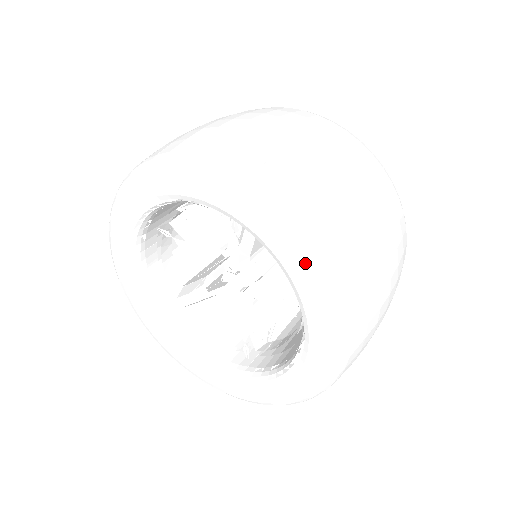
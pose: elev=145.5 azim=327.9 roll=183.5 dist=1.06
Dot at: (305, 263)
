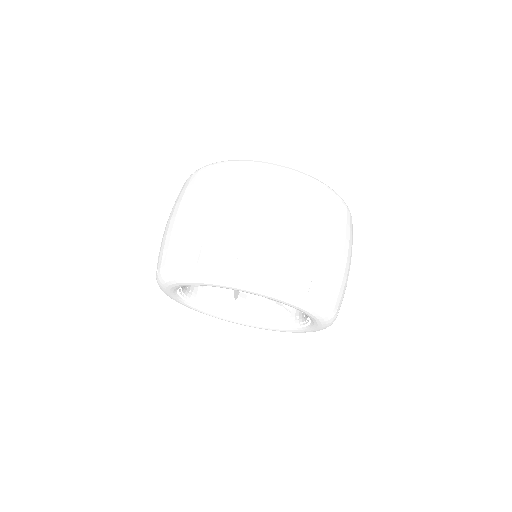
Dot at: (327, 325)
